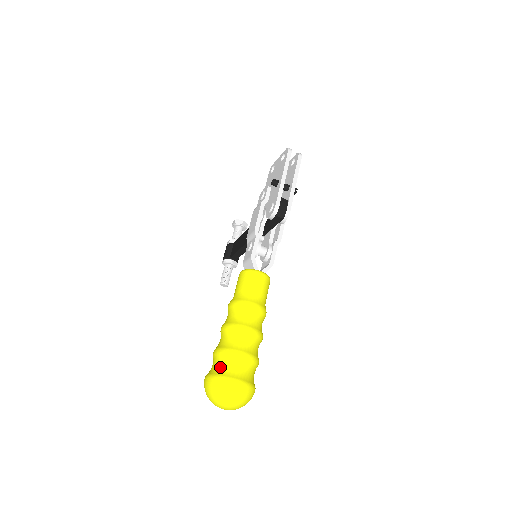
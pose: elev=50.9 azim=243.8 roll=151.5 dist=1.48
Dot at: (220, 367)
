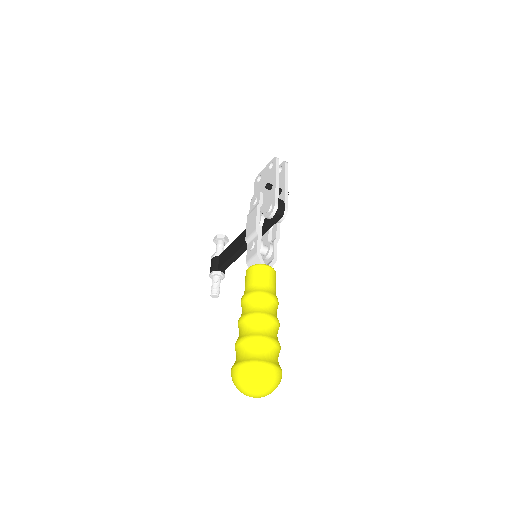
Dot at: (248, 354)
